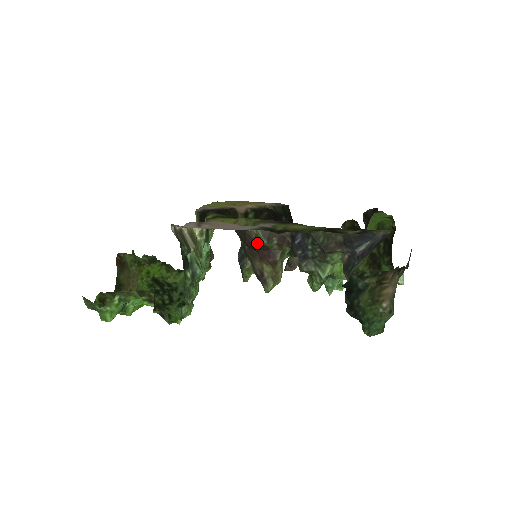
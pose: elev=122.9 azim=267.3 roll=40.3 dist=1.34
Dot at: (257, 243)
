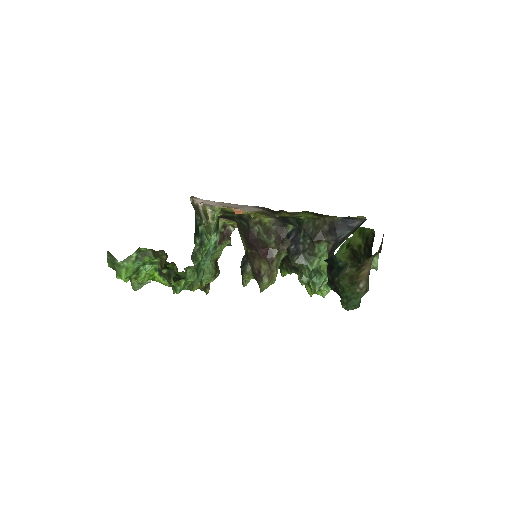
Dot at: (258, 240)
